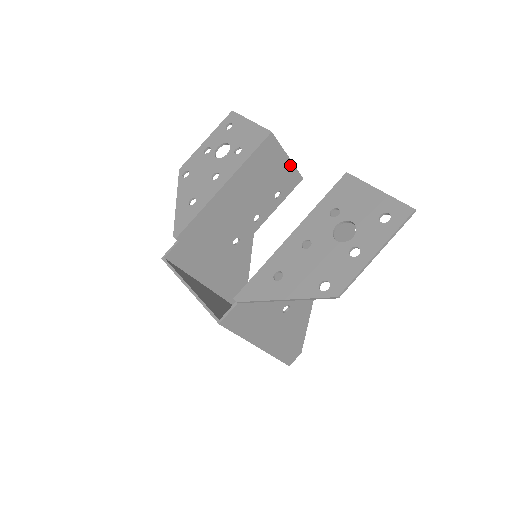
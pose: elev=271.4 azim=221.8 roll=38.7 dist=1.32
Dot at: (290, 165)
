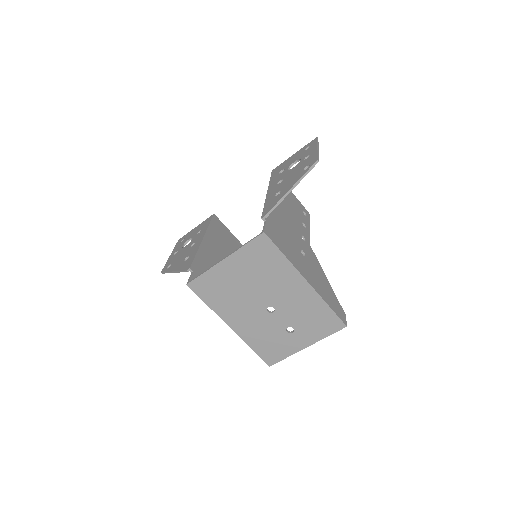
Dot at: (237, 241)
